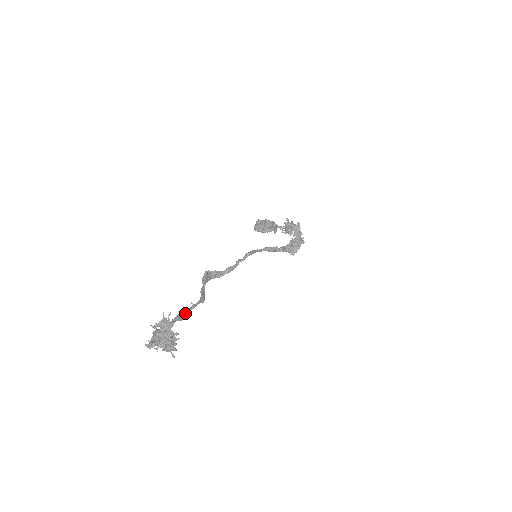
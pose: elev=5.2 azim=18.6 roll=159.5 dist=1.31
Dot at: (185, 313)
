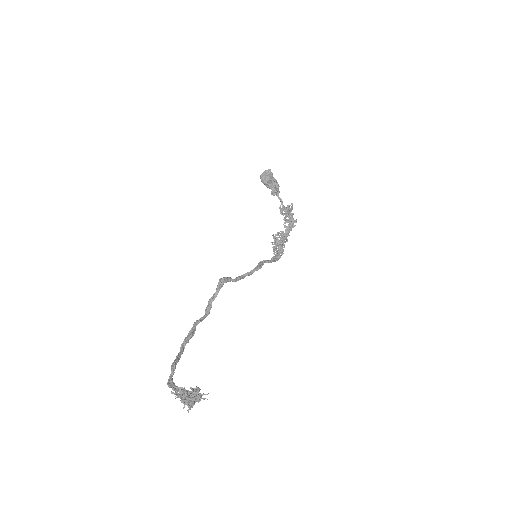
Dot at: occluded
